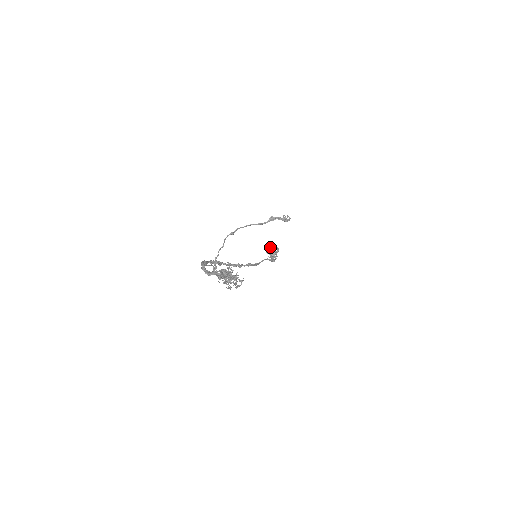
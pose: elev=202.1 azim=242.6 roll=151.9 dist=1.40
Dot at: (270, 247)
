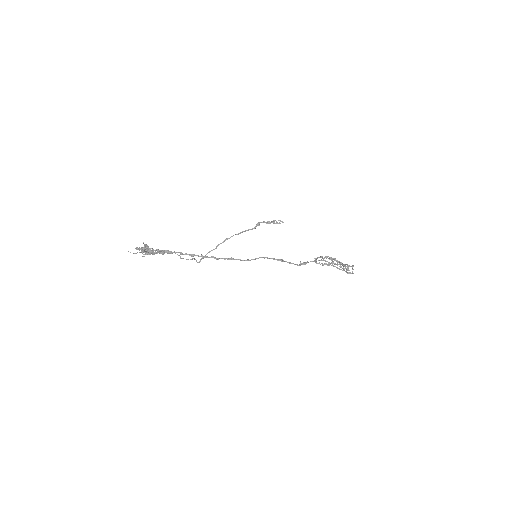
Dot at: (331, 260)
